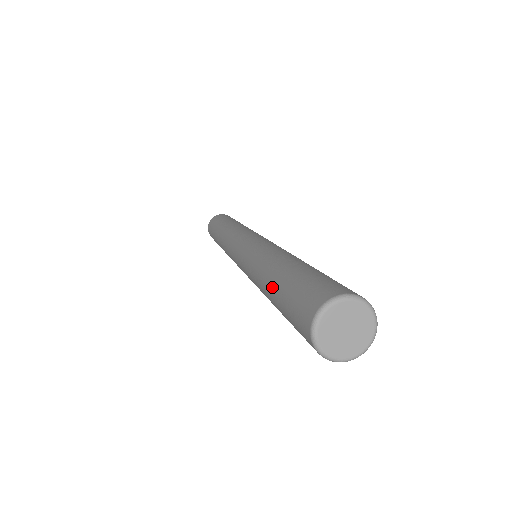
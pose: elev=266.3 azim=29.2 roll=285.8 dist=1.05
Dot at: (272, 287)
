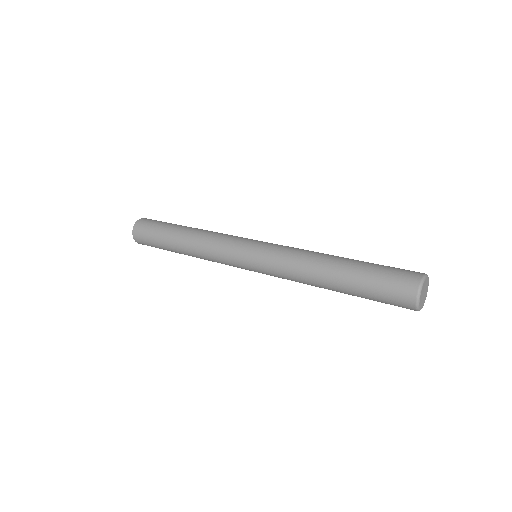
Dot at: occluded
